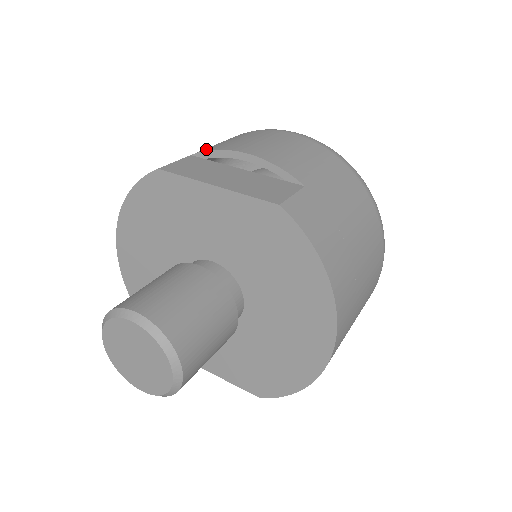
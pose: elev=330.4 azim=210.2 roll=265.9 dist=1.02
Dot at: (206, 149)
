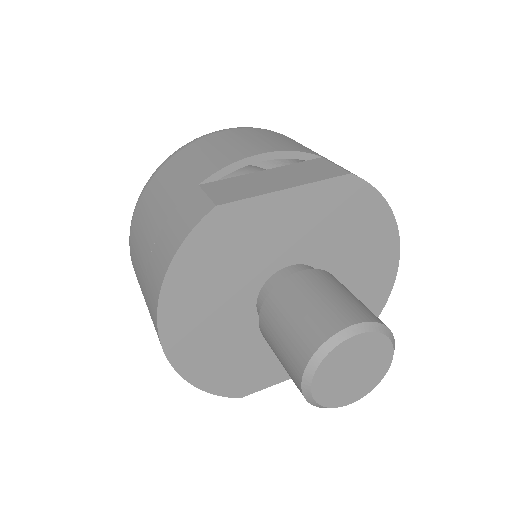
Dot at: (207, 172)
